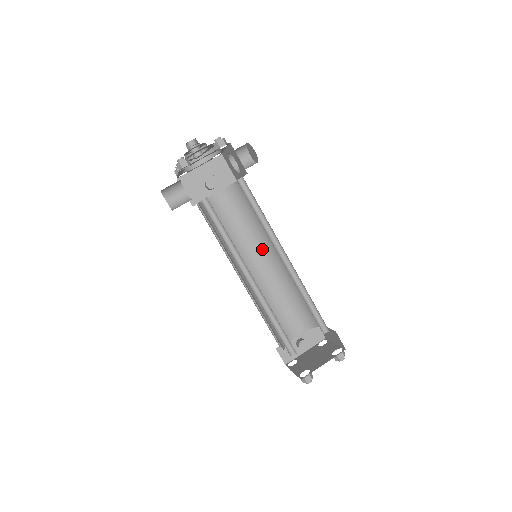
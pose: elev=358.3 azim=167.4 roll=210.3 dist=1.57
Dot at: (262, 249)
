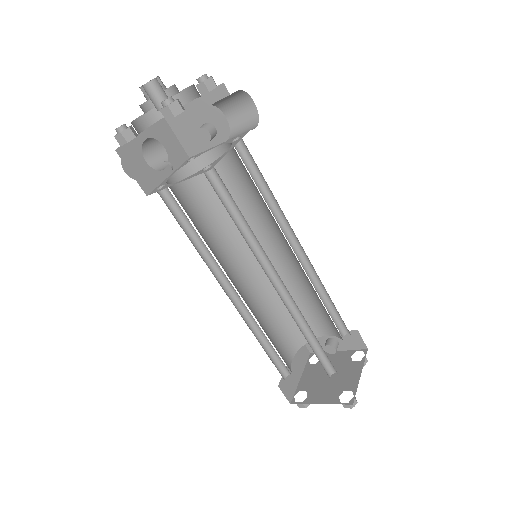
Dot at: (281, 236)
